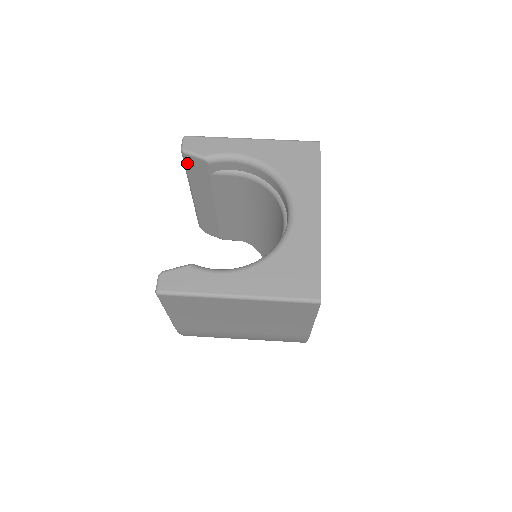
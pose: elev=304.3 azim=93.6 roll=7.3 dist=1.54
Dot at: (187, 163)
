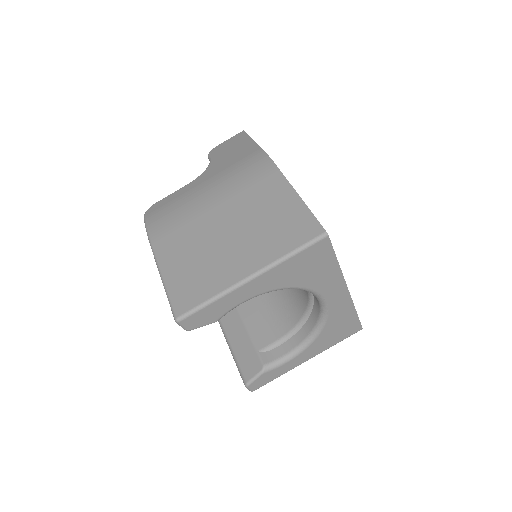
Dot at: occluded
